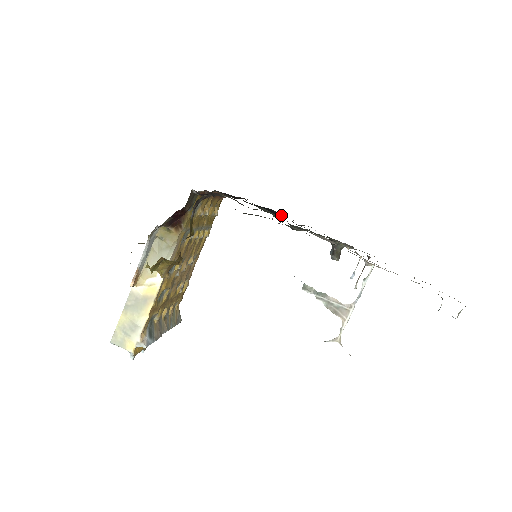
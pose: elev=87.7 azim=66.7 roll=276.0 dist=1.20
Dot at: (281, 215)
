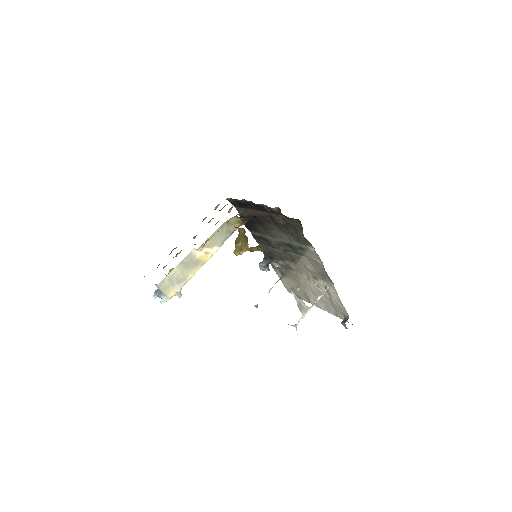
Dot at: (251, 228)
